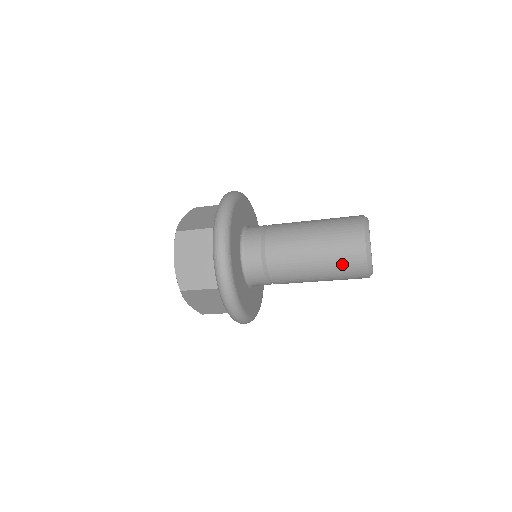
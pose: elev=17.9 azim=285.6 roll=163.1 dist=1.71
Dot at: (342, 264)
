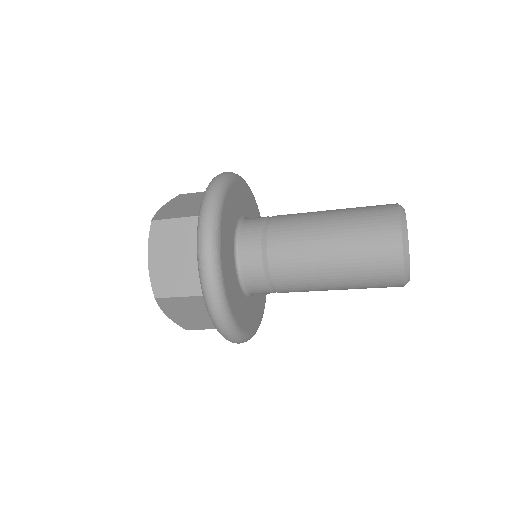
Dot at: occluded
